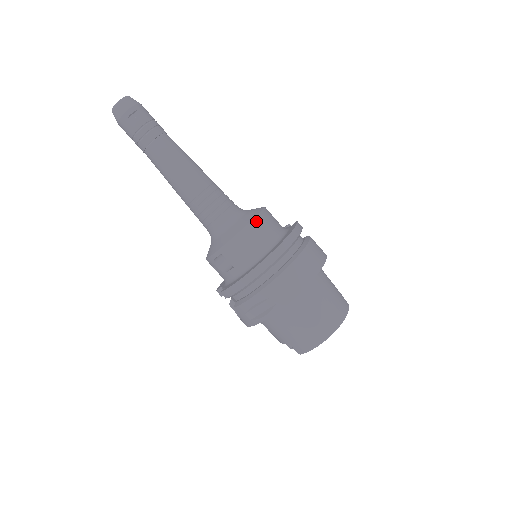
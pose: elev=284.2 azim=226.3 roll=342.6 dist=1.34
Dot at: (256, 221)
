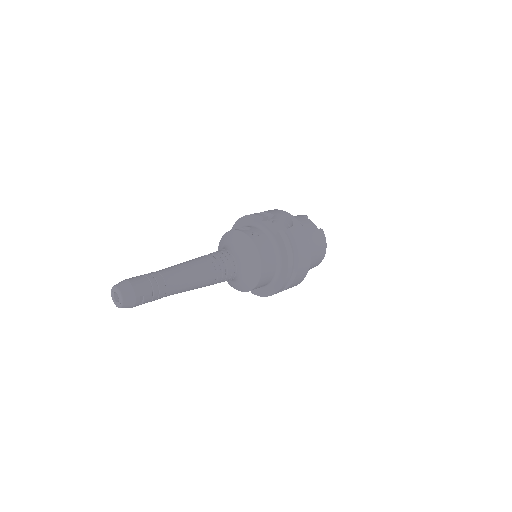
Dot at: (263, 270)
